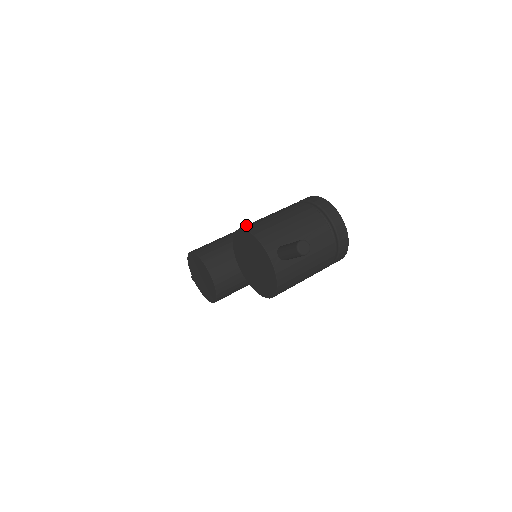
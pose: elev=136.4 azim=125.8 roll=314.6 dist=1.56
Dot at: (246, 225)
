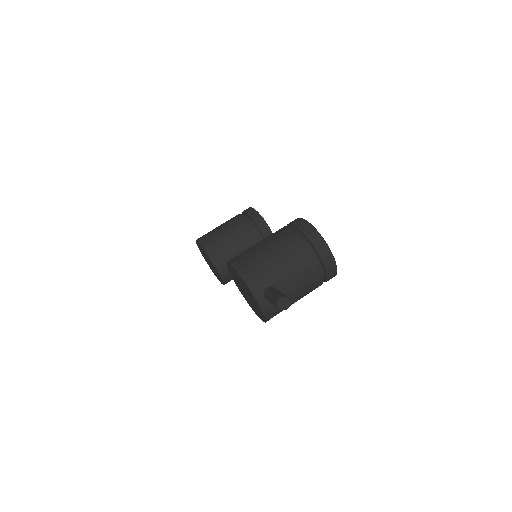
Dot at: (237, 258)
